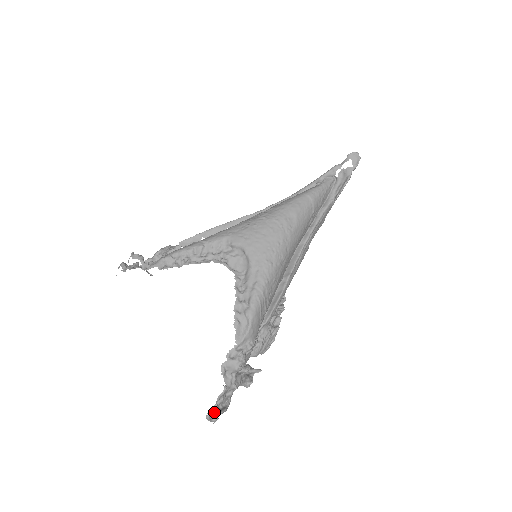
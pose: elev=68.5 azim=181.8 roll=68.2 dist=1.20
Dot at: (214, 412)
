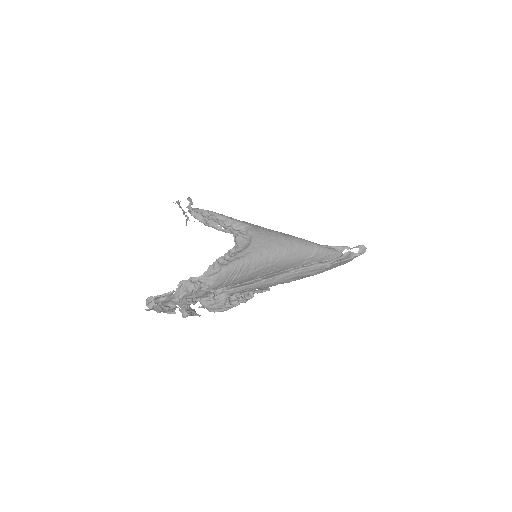
Dot at: (154, 301)
